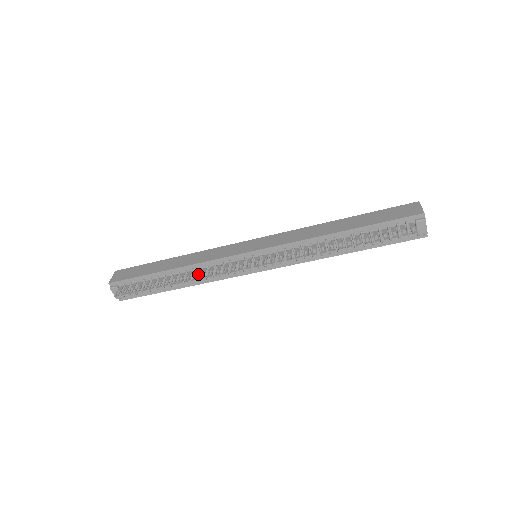
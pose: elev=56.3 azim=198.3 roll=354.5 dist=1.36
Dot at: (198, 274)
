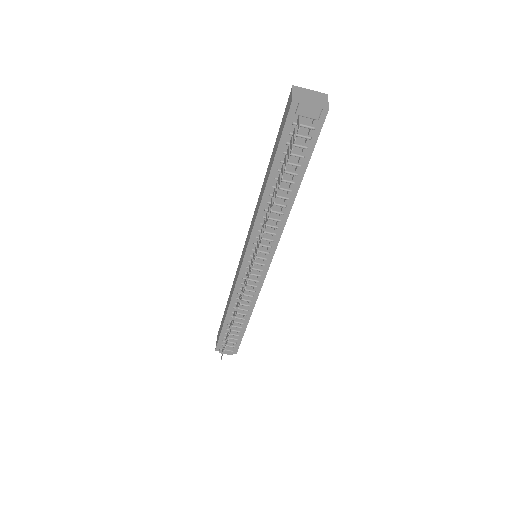
Dot at: (243, 302)
